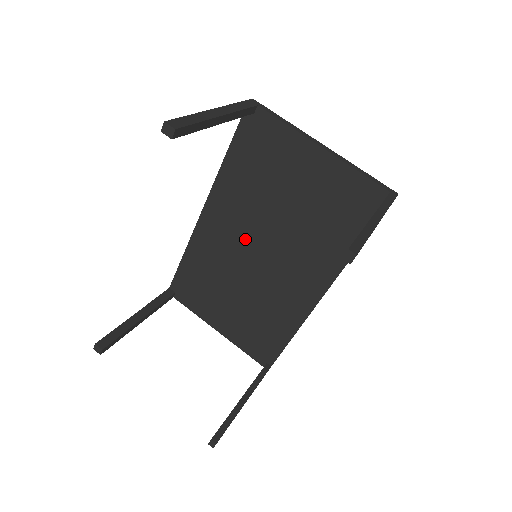
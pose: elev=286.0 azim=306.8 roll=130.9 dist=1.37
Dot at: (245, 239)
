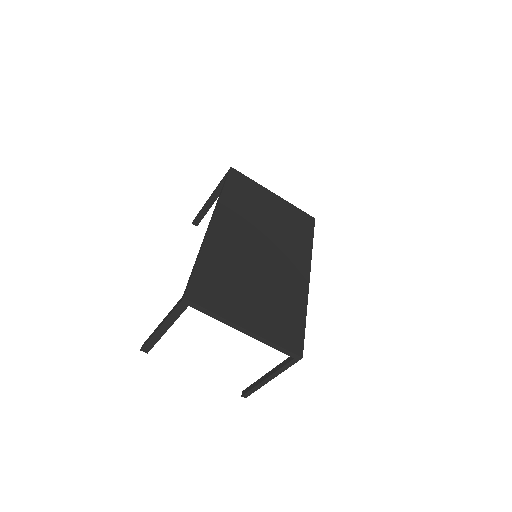
Dot at: occluded
